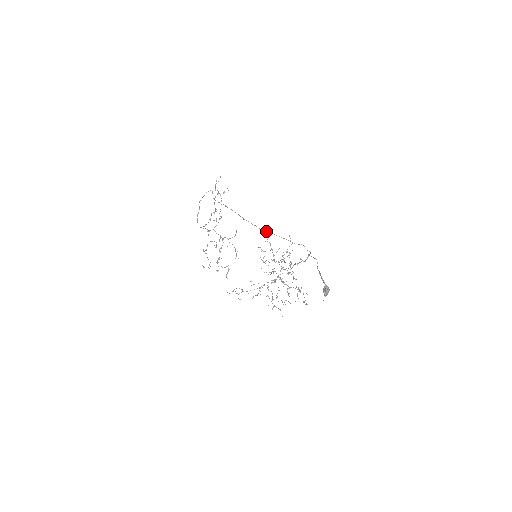
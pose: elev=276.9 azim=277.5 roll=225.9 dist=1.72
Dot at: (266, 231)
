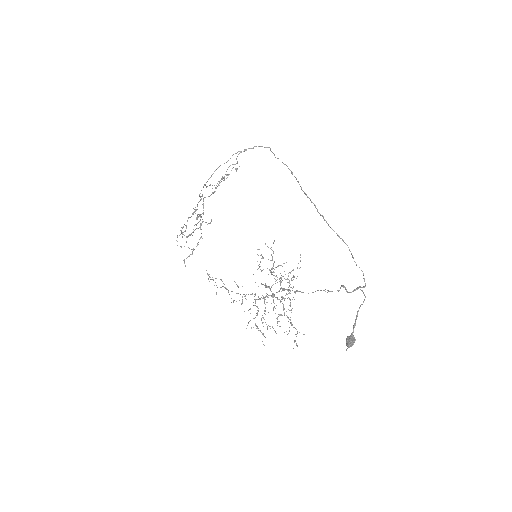
Dot at: (333, 230)
